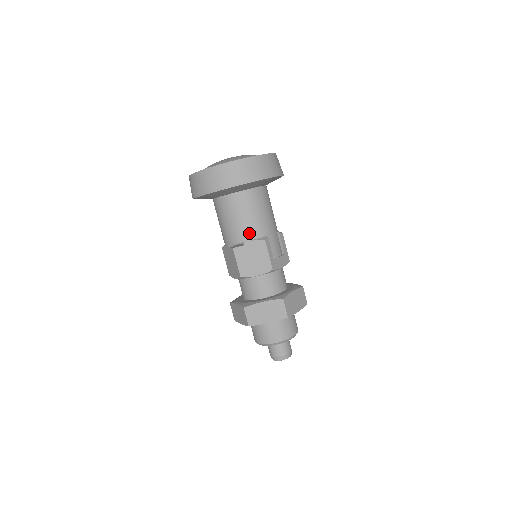
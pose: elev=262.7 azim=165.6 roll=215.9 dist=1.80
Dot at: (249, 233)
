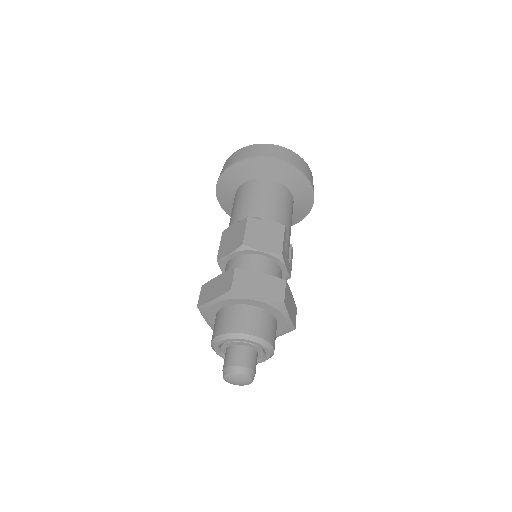
Dot at: (271, 213)
